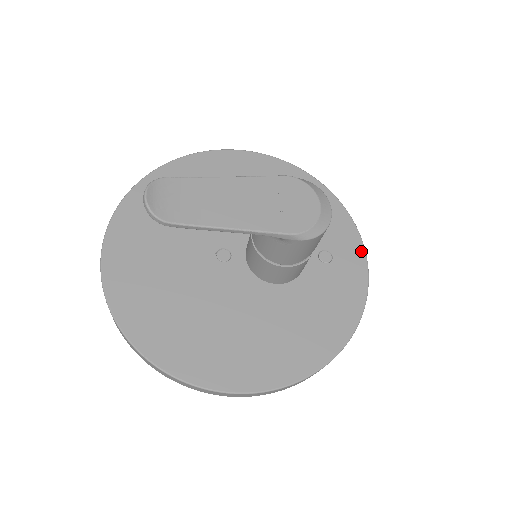
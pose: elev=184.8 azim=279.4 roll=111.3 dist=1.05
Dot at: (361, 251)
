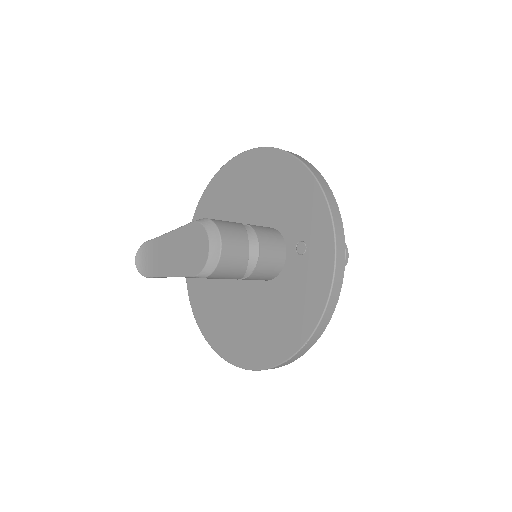
Dot at: (330, 236)
